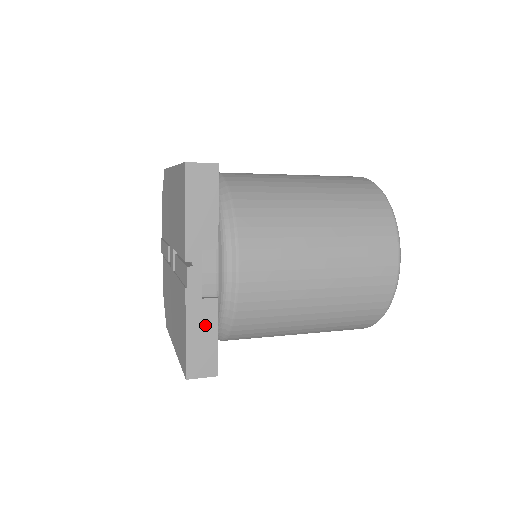
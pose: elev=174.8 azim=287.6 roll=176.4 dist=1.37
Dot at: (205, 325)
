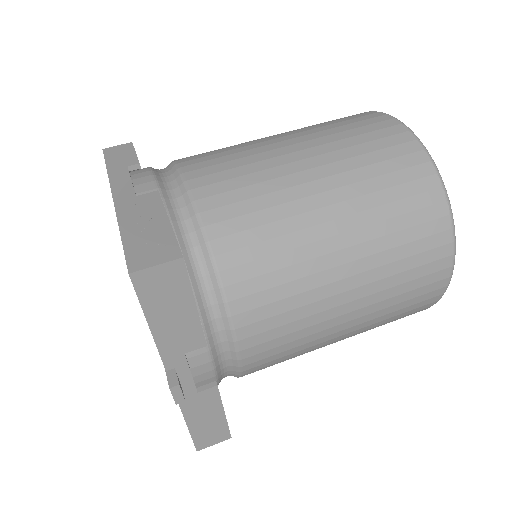
Dot at: (207, 410)
